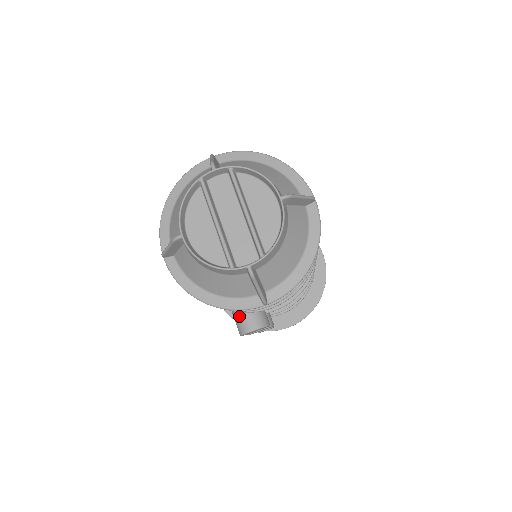
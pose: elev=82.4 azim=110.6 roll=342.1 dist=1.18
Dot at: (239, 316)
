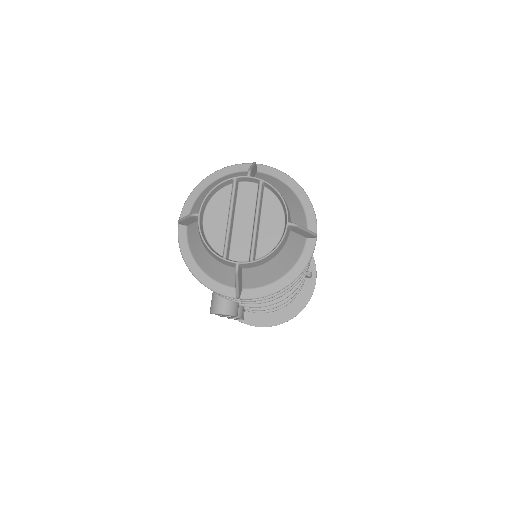
Dot at: (216, 297)
